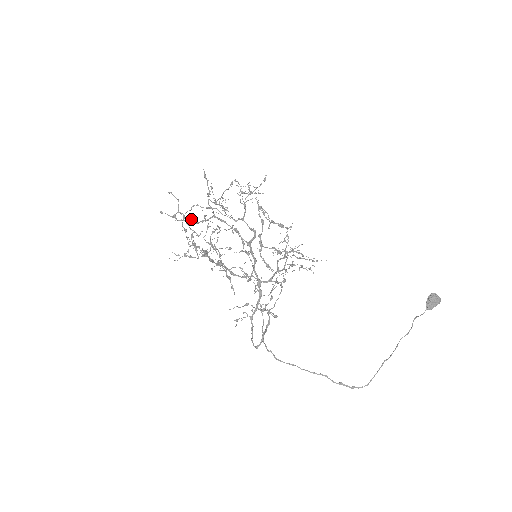
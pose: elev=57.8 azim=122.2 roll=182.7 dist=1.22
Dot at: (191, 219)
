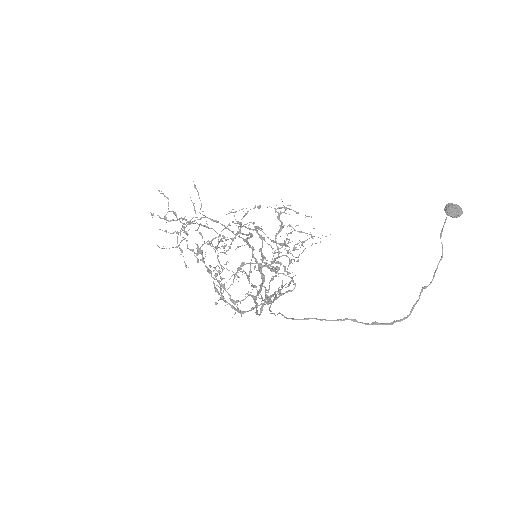
Dot at: occluded
